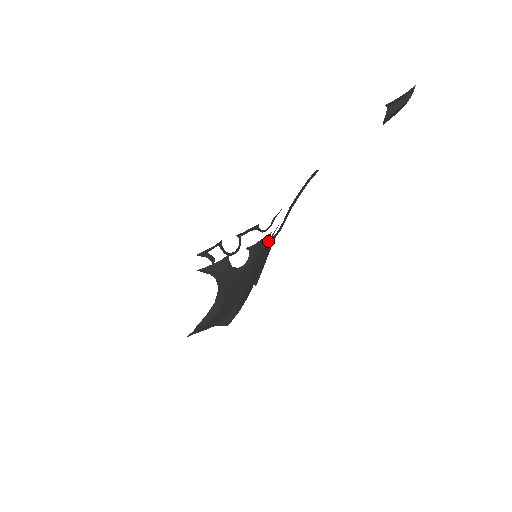
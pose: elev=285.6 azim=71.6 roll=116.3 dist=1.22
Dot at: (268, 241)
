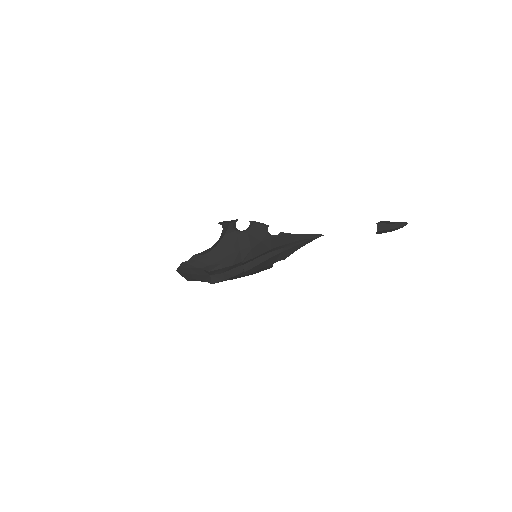
Dot at: (265, 229)
